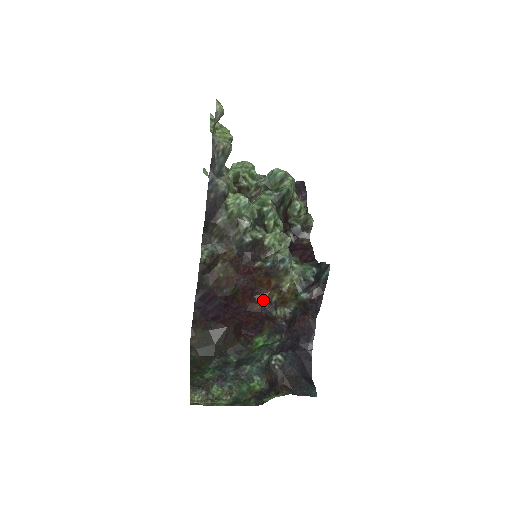
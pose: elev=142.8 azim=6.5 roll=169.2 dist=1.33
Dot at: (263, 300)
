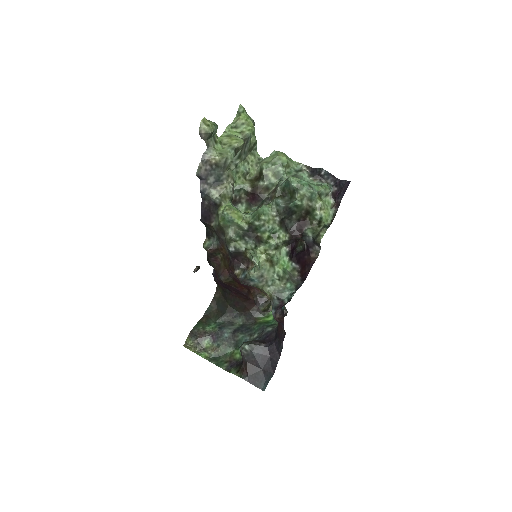
Dot at: (255, 294)
